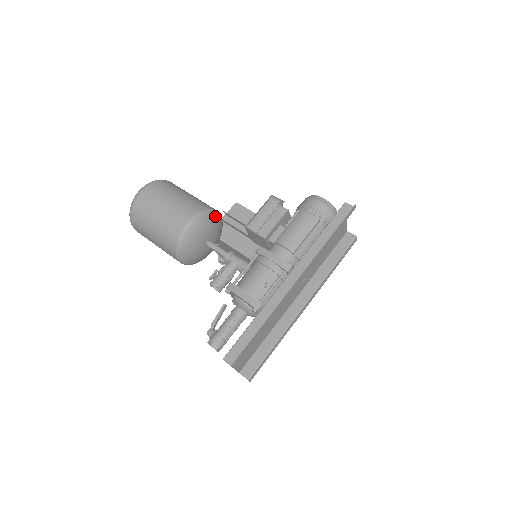
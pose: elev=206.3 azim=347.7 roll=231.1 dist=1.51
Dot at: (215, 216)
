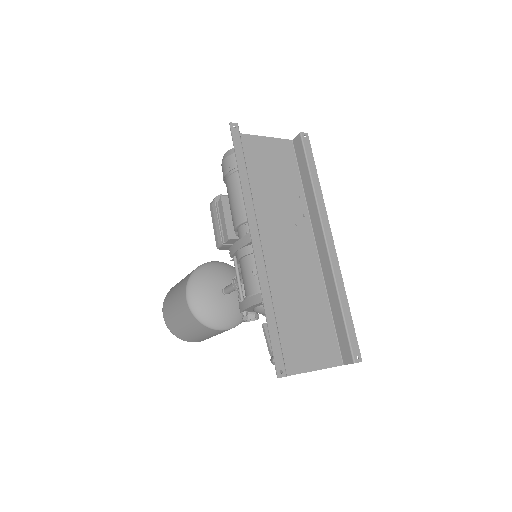
Dot at: (205, 269)
